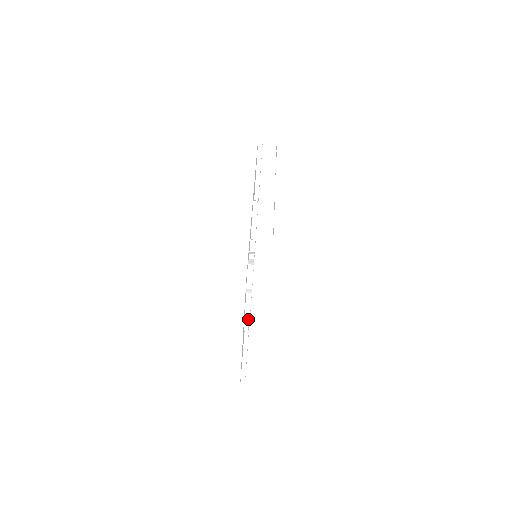
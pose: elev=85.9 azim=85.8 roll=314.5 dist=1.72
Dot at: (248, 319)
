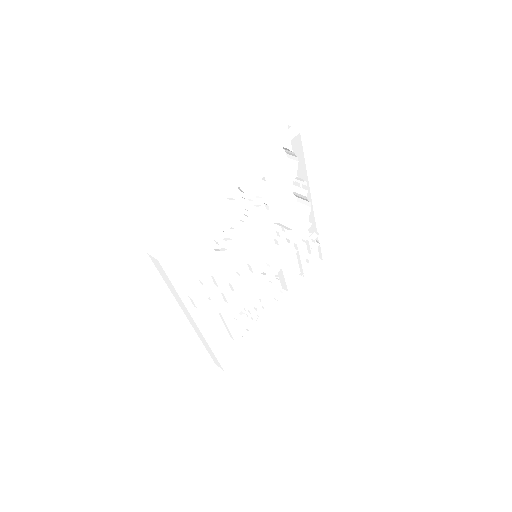
Dot at: occluded
